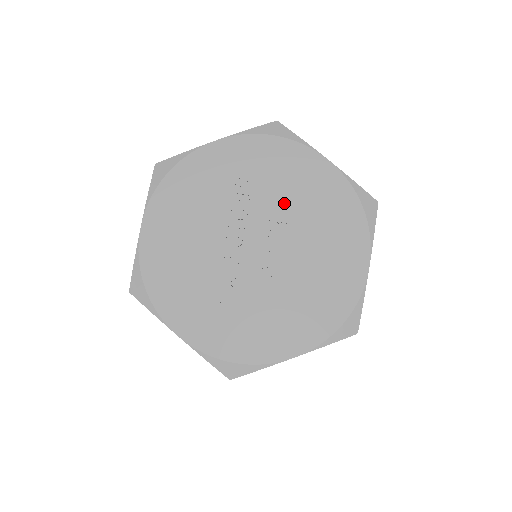
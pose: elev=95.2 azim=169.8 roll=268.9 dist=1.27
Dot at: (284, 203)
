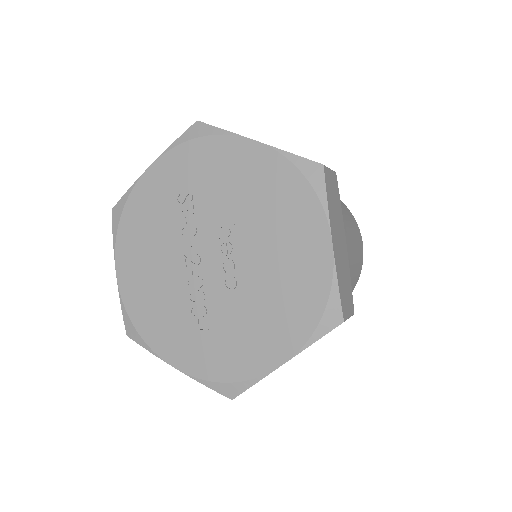
Dot at: (226, 205)
